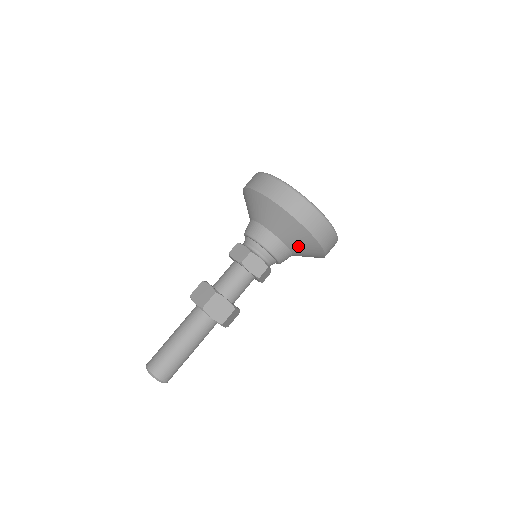
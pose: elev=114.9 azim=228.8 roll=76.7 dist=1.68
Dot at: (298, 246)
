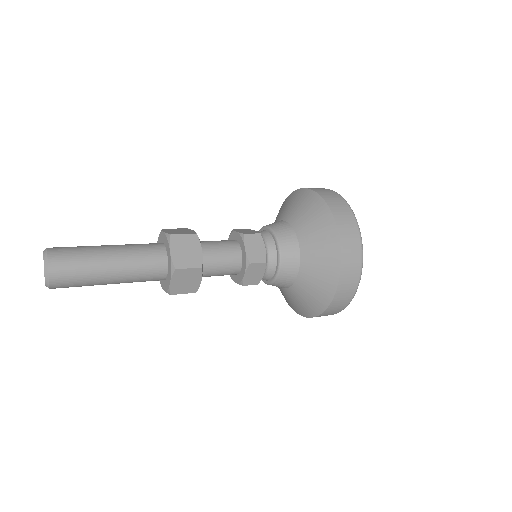
Dot at: (299, 296)
